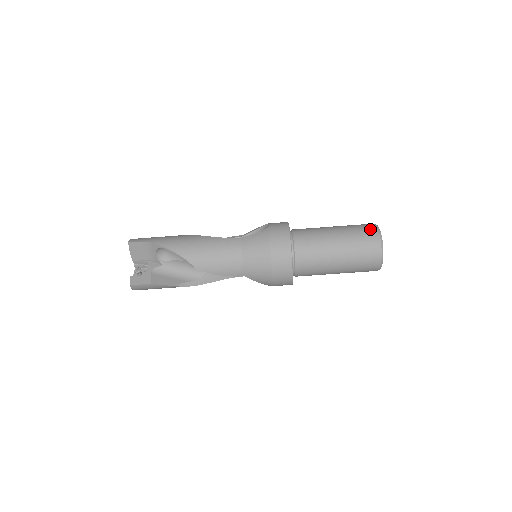
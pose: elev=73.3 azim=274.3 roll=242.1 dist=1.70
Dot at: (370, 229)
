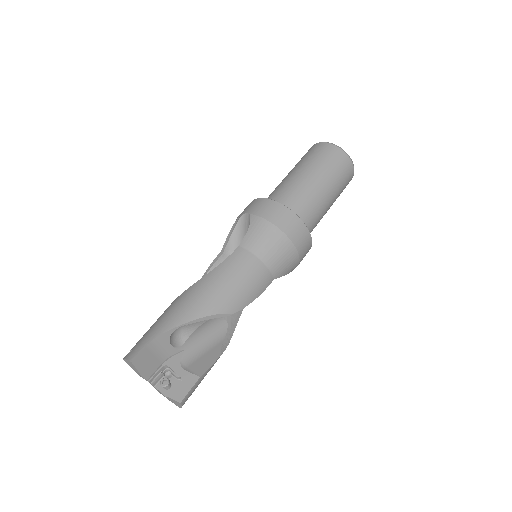
Dot at: (323, 148)
